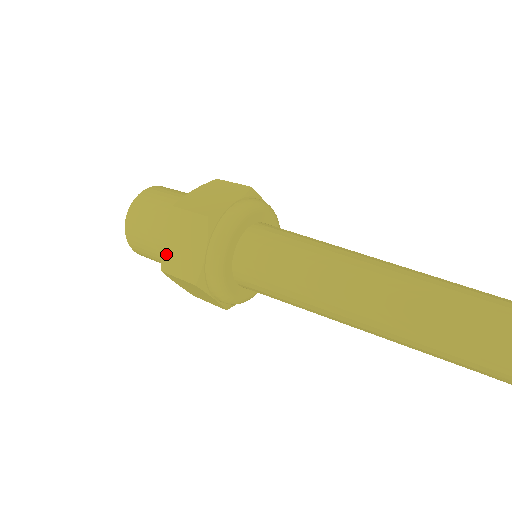
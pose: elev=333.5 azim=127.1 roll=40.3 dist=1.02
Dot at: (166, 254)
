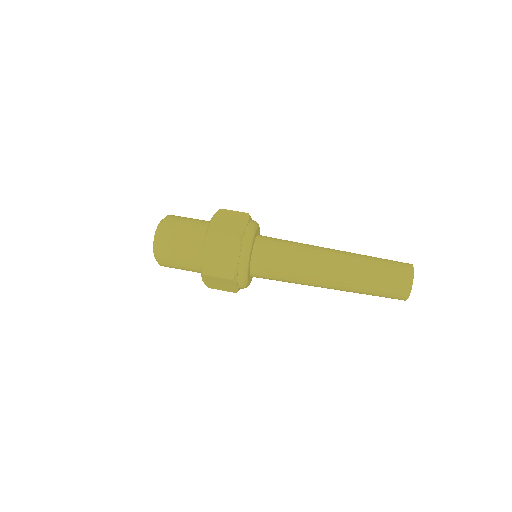
Dot at: (206, 263)
